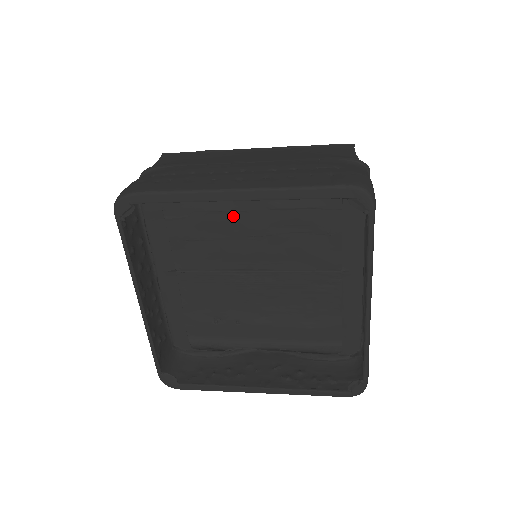
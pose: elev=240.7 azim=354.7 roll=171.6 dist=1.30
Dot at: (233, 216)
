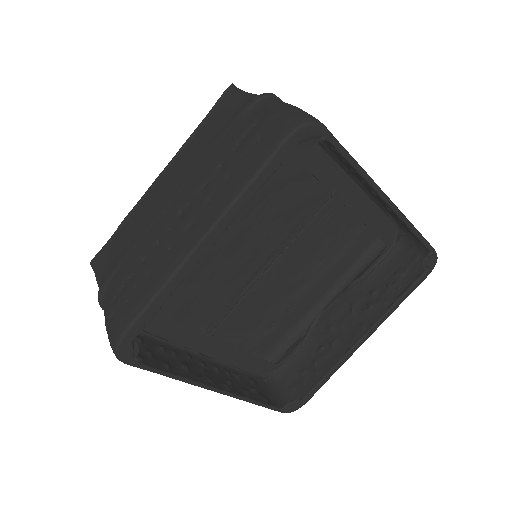
Dot at: occluded
